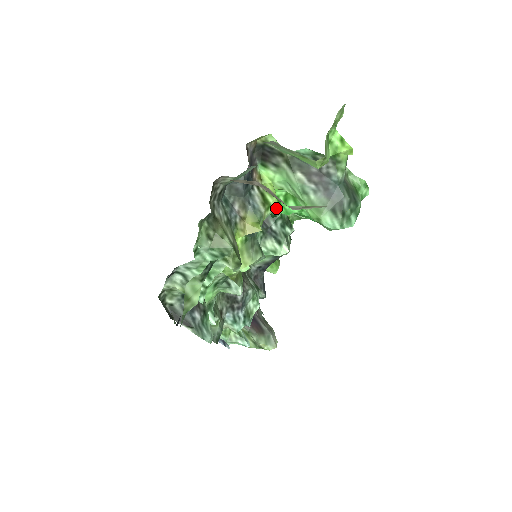
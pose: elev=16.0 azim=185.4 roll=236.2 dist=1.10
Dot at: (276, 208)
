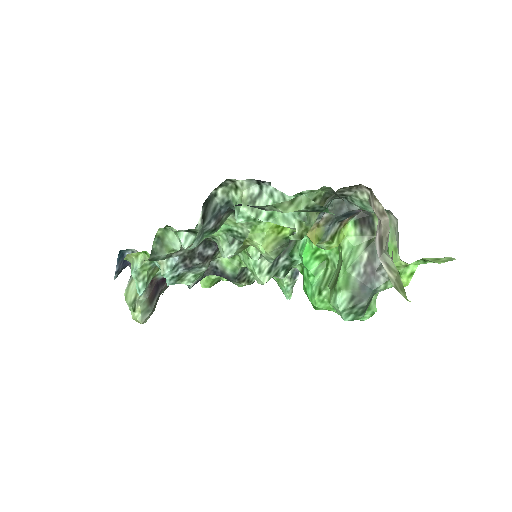
Dot at: (306, 253)
